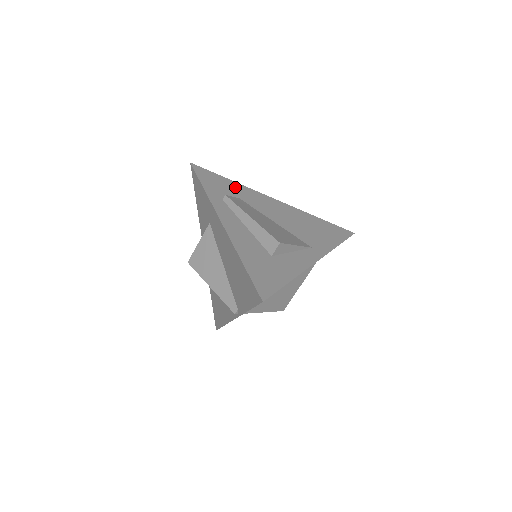
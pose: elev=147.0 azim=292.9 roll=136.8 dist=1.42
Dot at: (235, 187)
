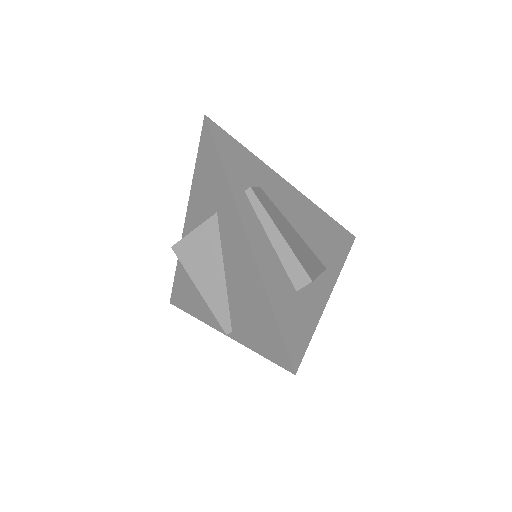
Dot at: (254, 165)
